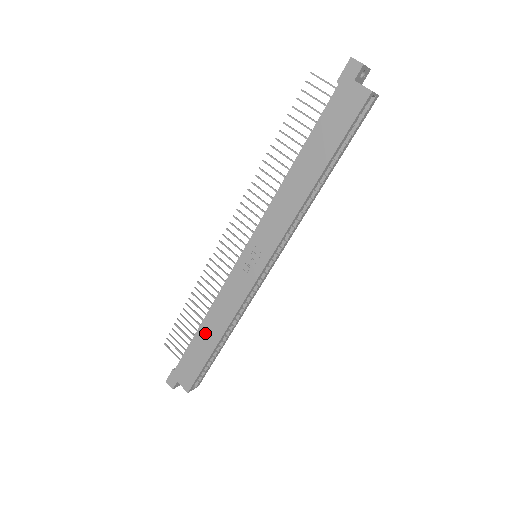
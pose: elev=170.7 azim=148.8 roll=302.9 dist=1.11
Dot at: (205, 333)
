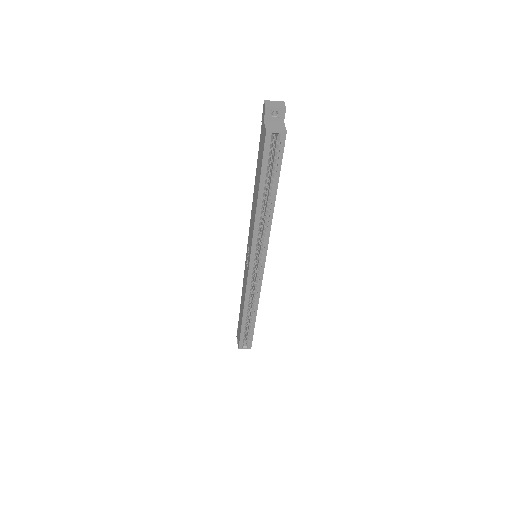
Dot at: (241, 307)
